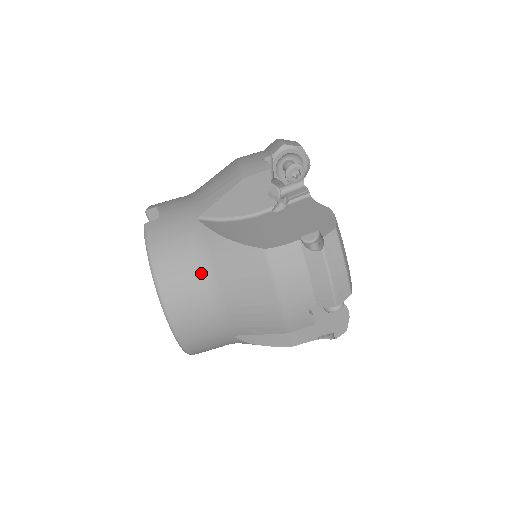
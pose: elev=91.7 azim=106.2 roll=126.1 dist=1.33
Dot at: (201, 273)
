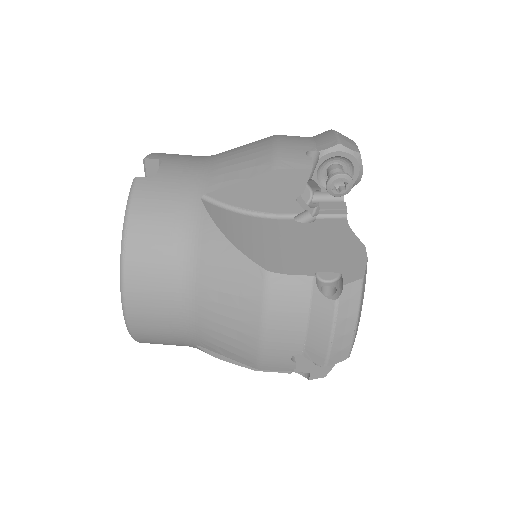
Dot at: (181, 266)
